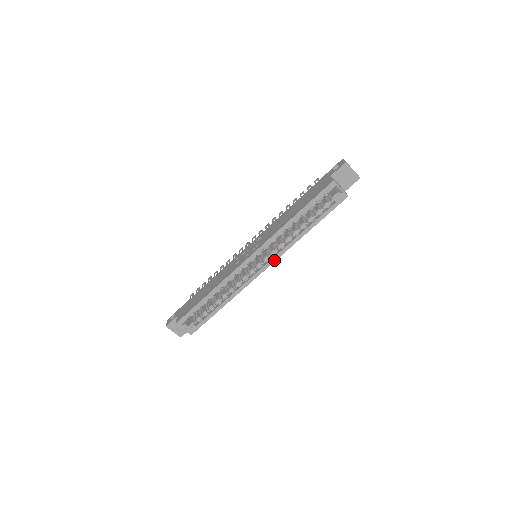
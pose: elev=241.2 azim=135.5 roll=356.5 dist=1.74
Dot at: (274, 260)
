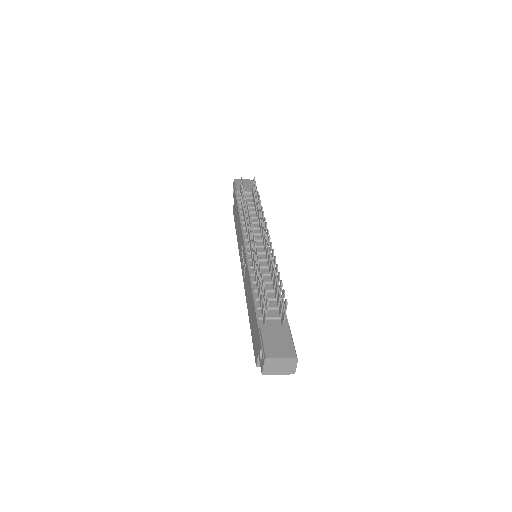
Dot at: occluded
